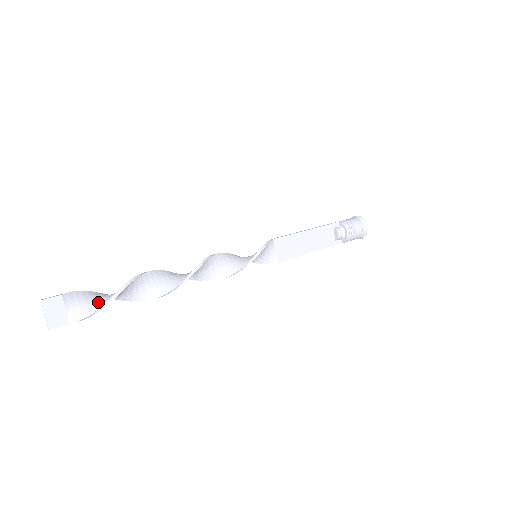
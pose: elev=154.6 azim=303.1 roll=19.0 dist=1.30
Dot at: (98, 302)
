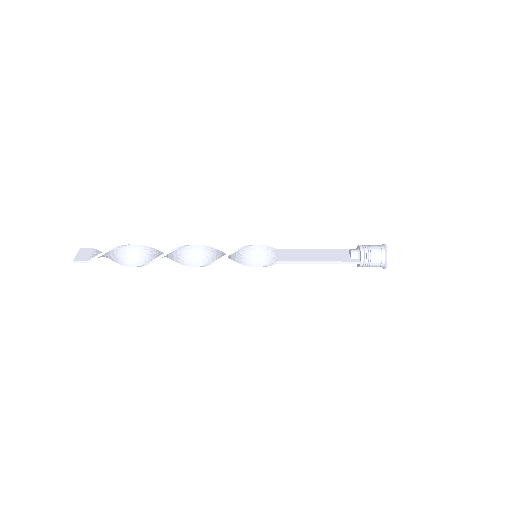
Dot at: (112, 252)
